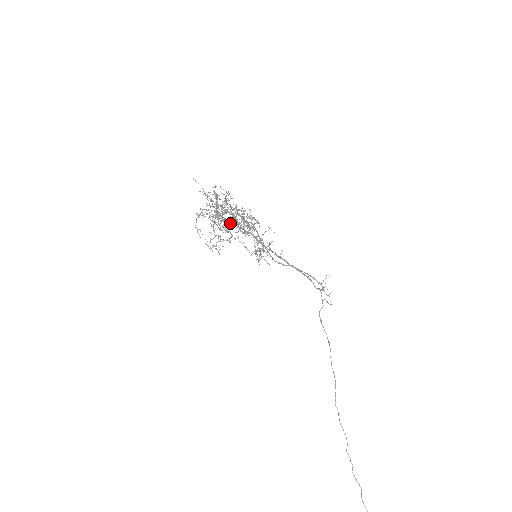
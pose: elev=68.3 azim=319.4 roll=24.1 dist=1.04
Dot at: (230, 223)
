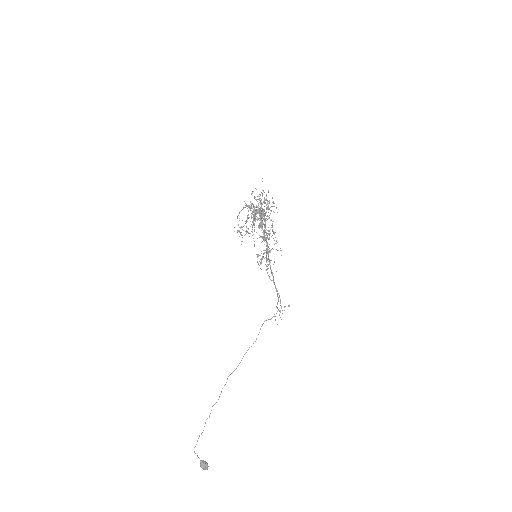
Dot at: occluded
